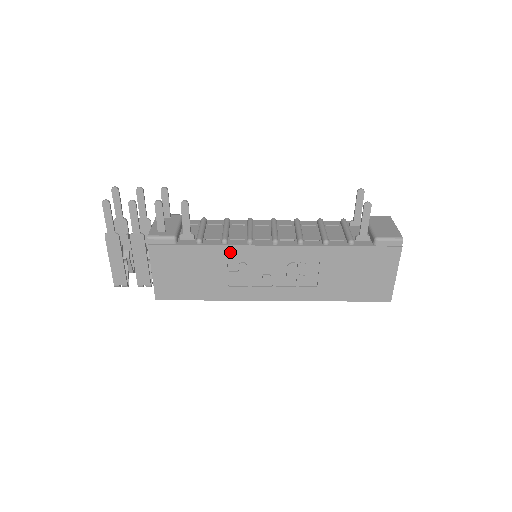
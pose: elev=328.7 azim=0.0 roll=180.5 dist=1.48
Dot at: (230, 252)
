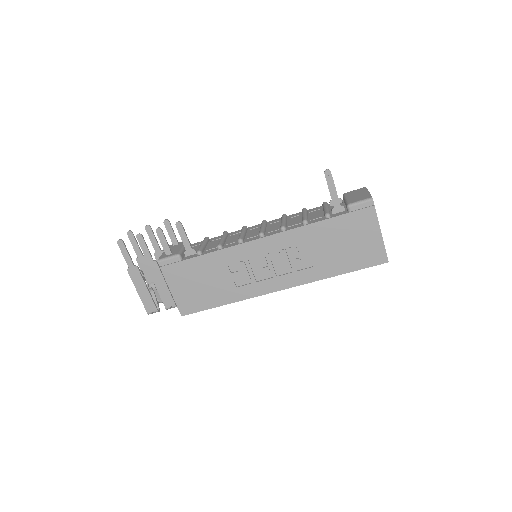
Dot at: (226, 255)
